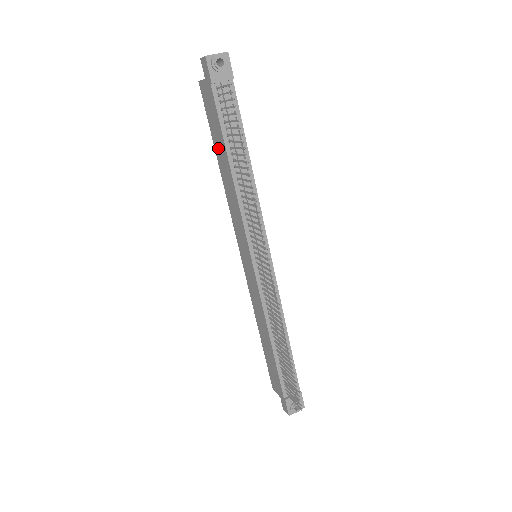
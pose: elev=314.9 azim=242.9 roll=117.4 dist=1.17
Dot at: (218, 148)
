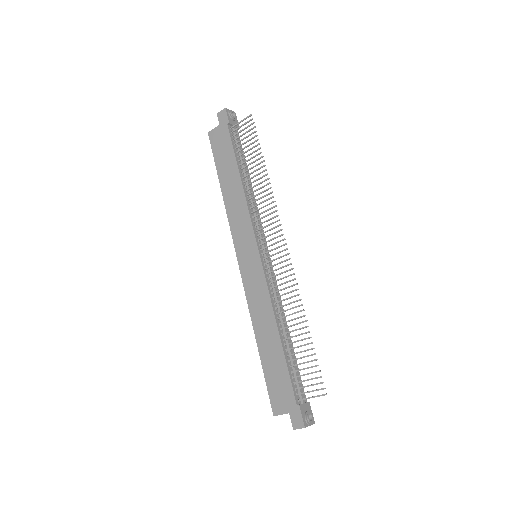
Dot at: (224, 171)
